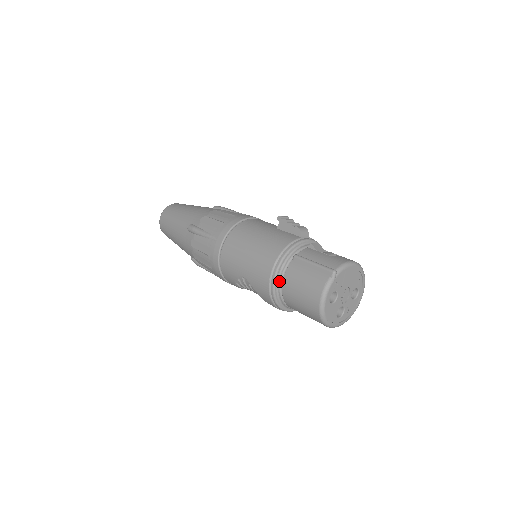
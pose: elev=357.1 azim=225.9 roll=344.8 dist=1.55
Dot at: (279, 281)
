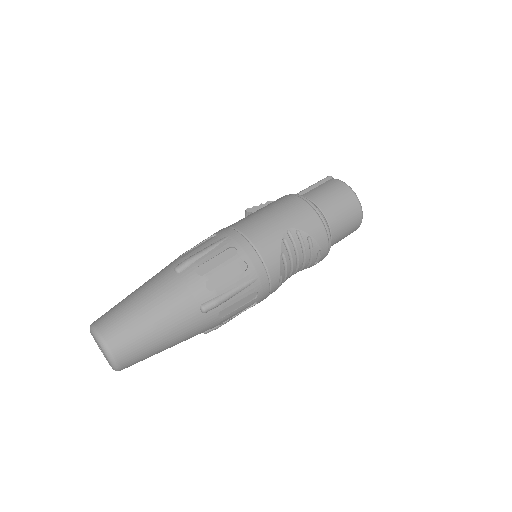
Dot at: occluded
